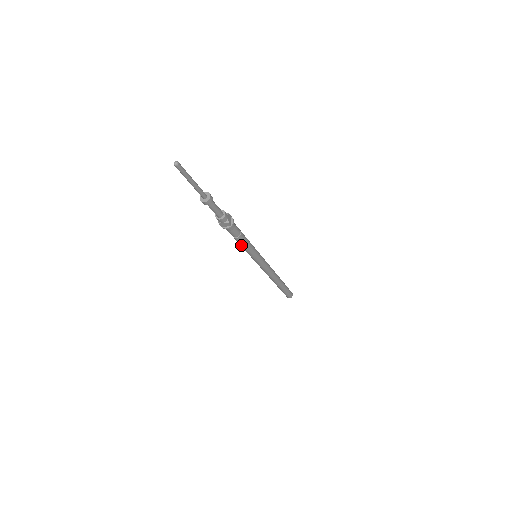
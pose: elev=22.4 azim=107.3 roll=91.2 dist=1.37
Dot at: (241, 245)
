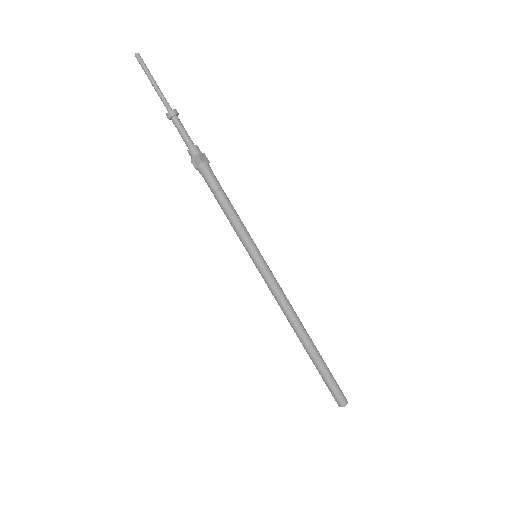
Dot at: (226, 215)
